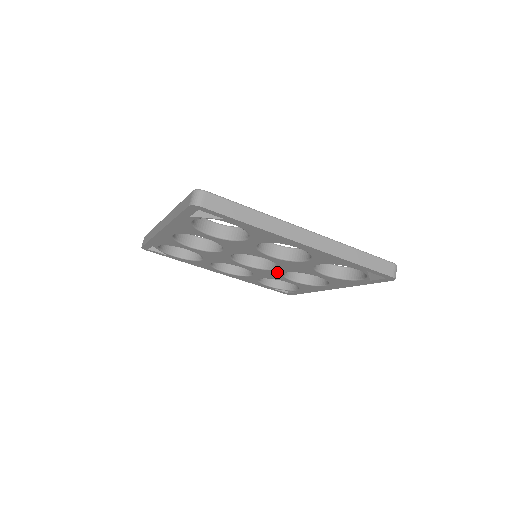
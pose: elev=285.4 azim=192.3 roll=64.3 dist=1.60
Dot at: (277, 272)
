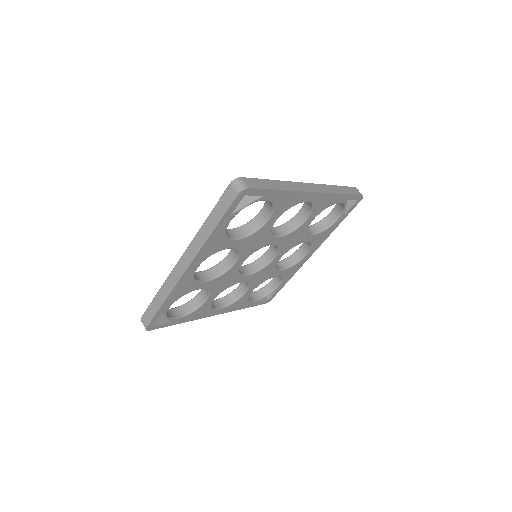
Dot at: (273, 264)
